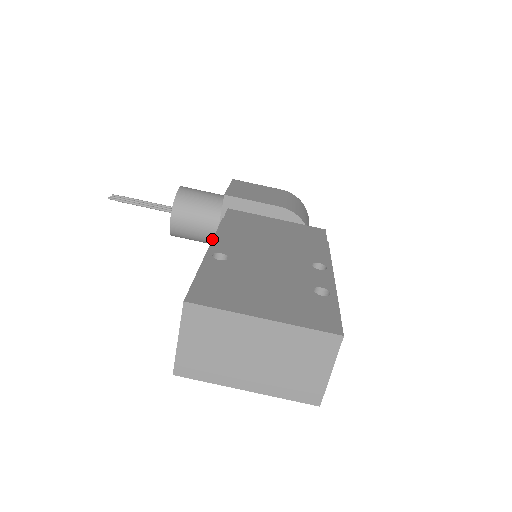
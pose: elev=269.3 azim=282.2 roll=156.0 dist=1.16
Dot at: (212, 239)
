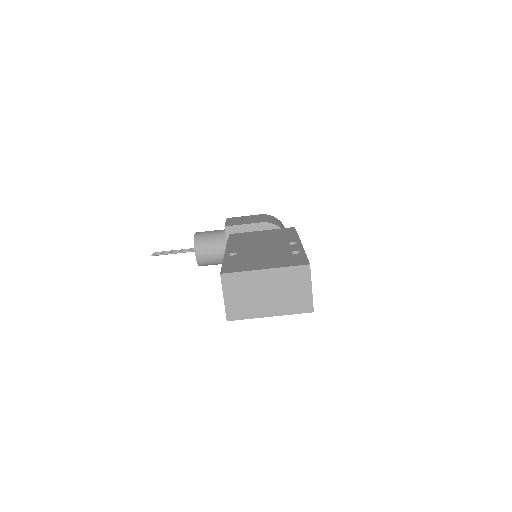
Dot at: (225, 249)
